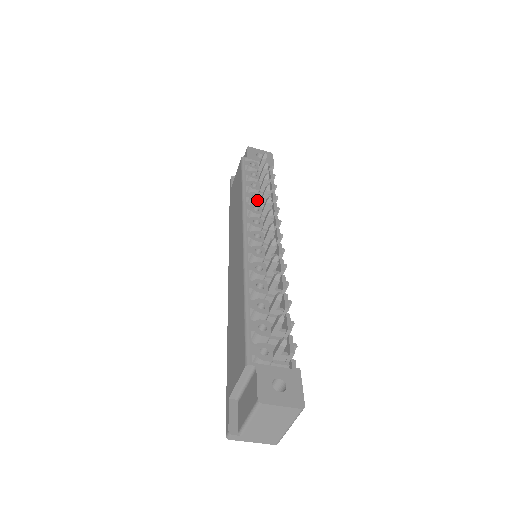
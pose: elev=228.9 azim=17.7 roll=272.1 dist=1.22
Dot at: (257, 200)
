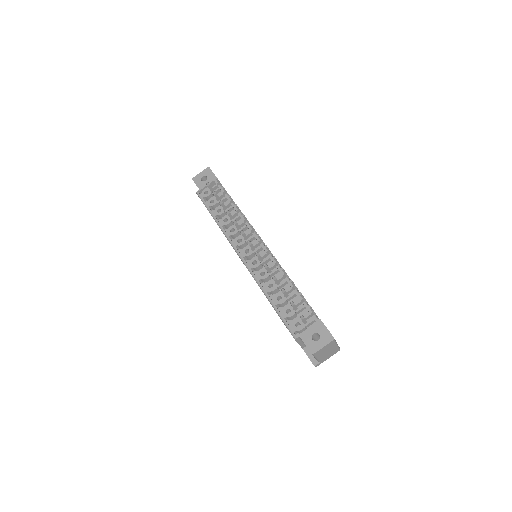
Dot at: (228, 222)
